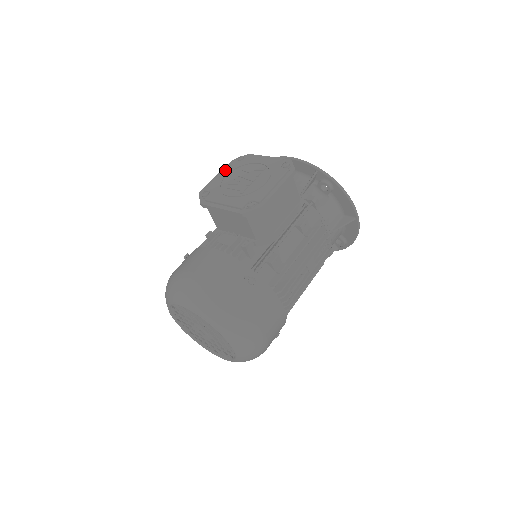
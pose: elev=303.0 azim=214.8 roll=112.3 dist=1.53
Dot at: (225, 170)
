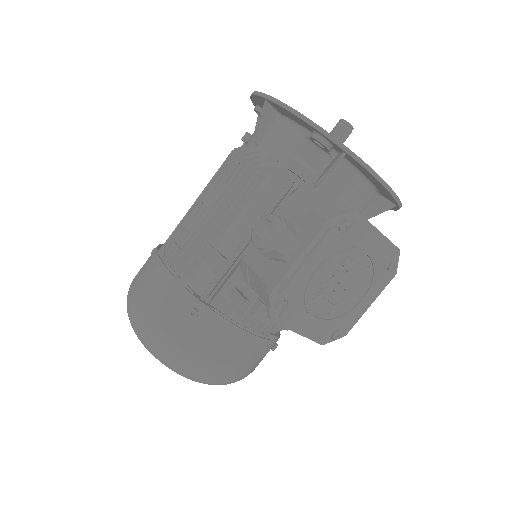
Dot at: (318, 255)
